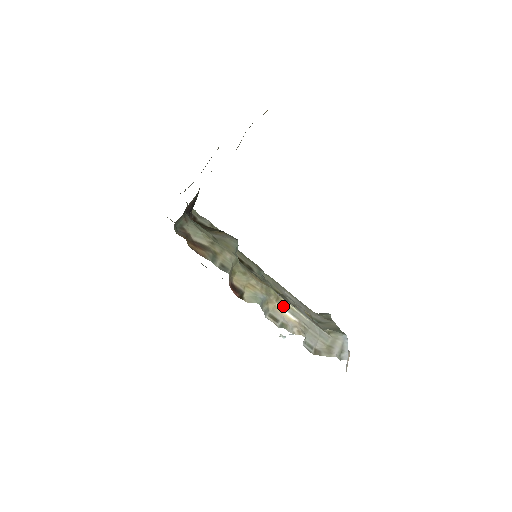
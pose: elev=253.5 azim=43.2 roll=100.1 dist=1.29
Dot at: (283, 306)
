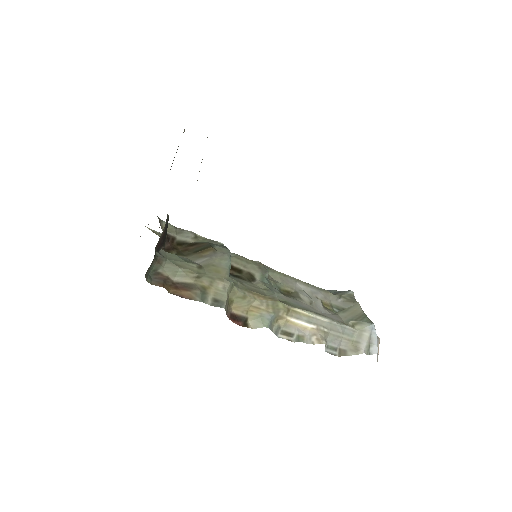
Dot at: (296, 317)
